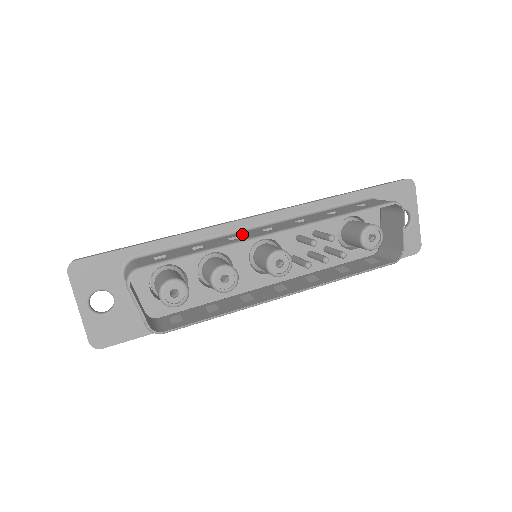
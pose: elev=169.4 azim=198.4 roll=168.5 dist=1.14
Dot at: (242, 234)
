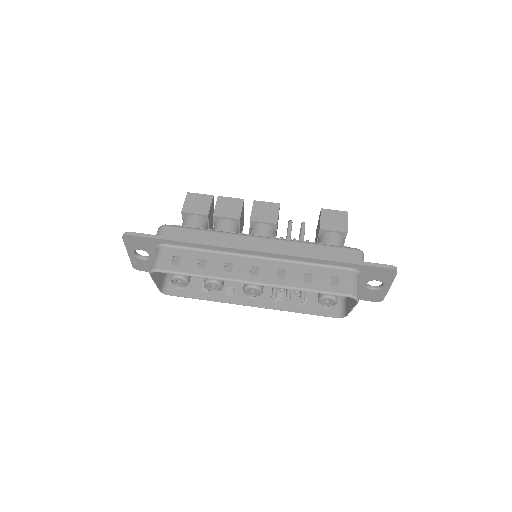
Dot at: (237, 263)
